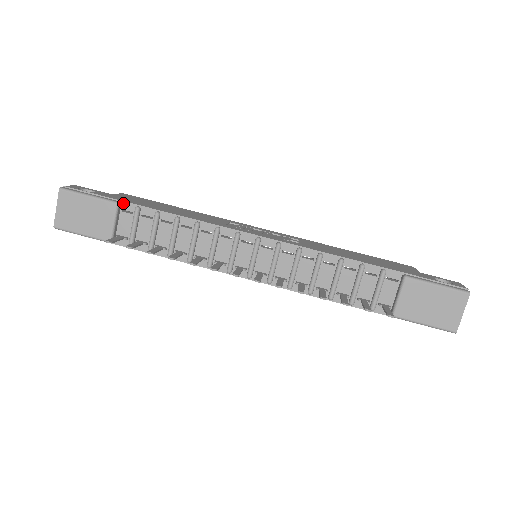
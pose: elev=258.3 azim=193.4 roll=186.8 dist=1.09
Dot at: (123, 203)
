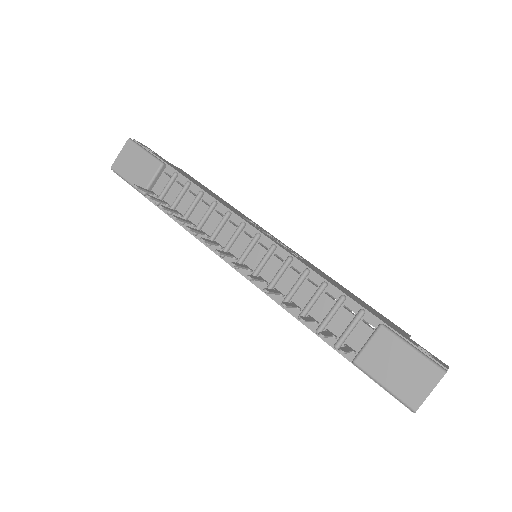
Dot at: (168, 166)
